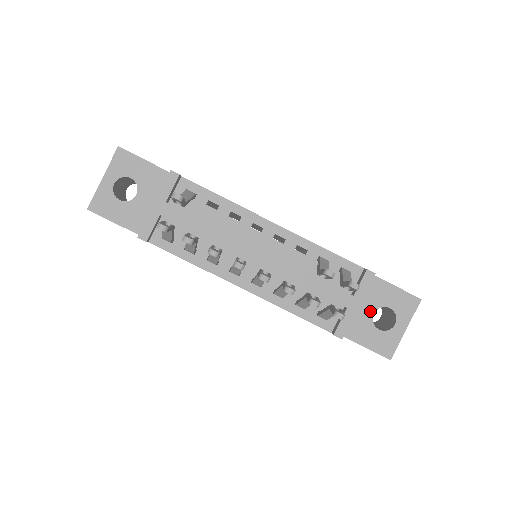
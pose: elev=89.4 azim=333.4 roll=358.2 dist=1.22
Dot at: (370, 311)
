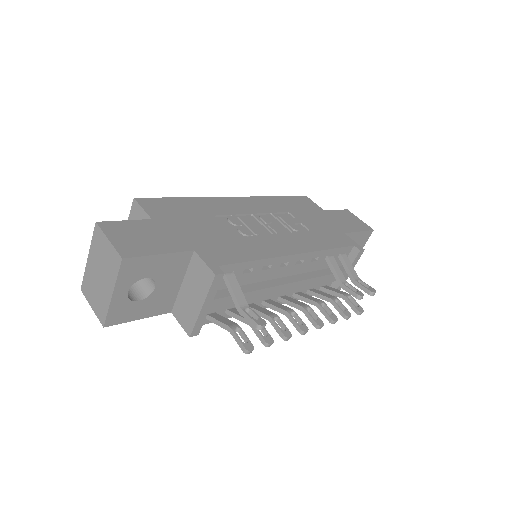
Dot at: occluded
